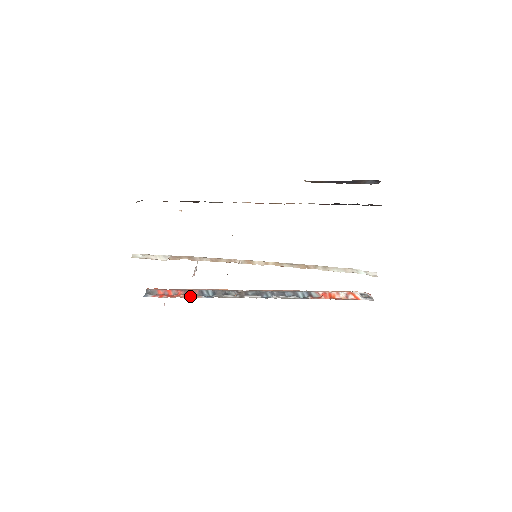
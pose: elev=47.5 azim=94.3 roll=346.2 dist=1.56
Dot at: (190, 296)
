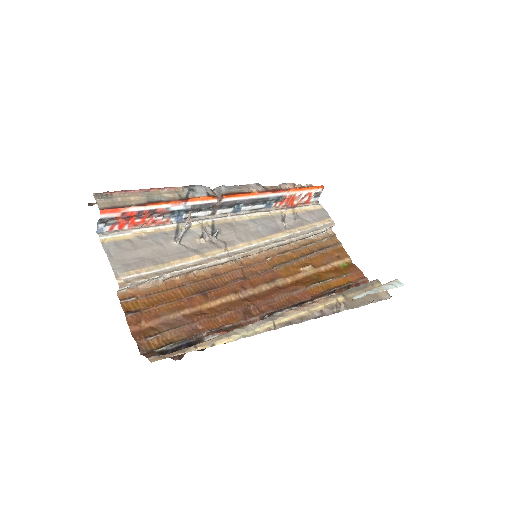
Dot at: (158, 222)
